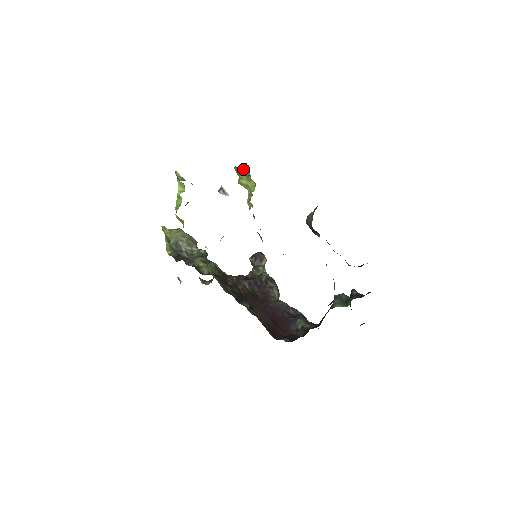
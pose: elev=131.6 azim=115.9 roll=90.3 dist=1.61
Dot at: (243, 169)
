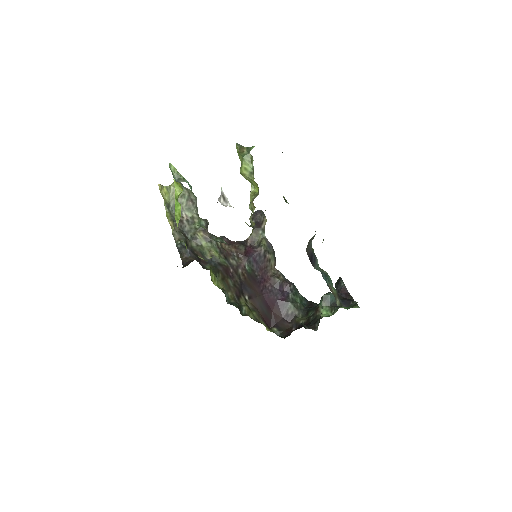
Dot at: (246, 161)
